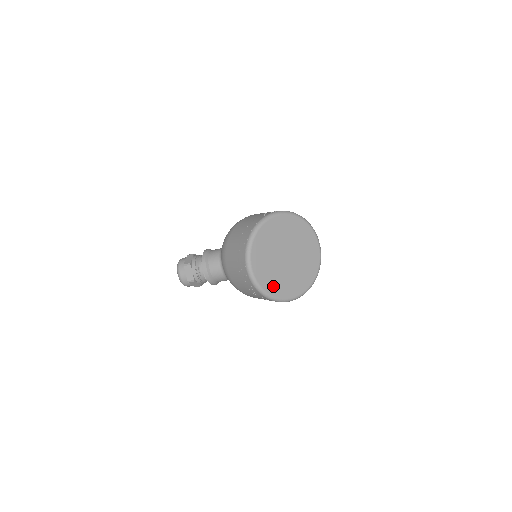
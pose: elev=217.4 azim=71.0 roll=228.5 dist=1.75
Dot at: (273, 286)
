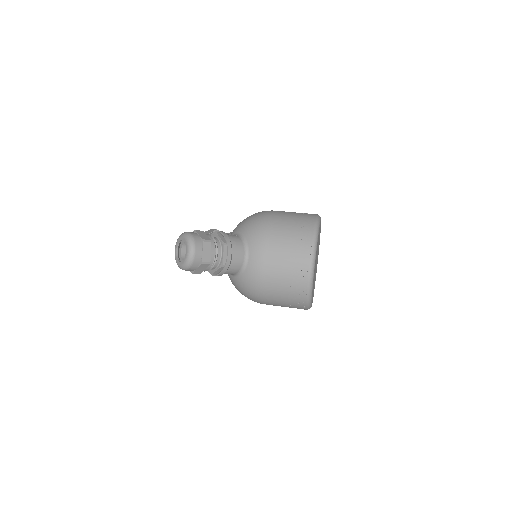
Dot at: occluded
